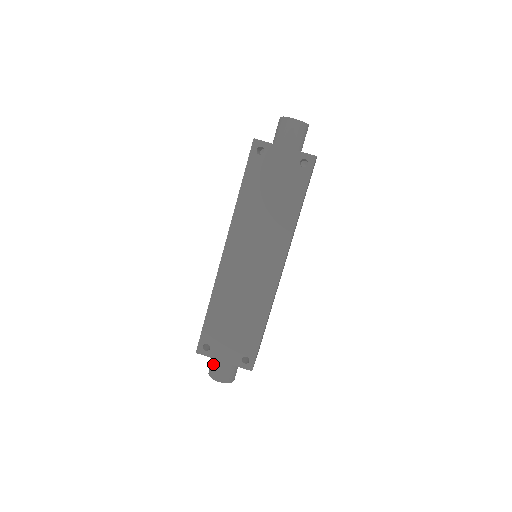
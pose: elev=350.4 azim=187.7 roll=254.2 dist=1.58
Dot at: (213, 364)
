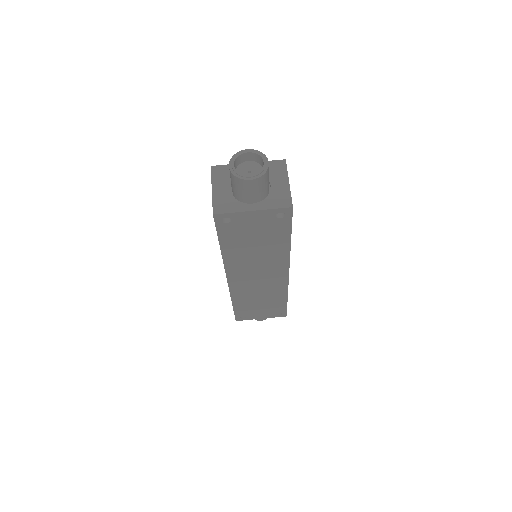
Dot at: occluded
